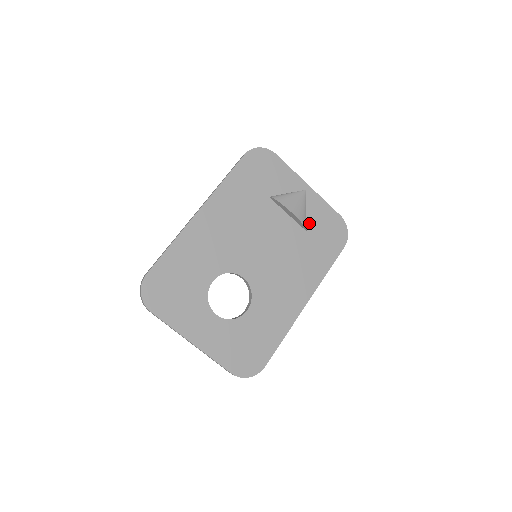
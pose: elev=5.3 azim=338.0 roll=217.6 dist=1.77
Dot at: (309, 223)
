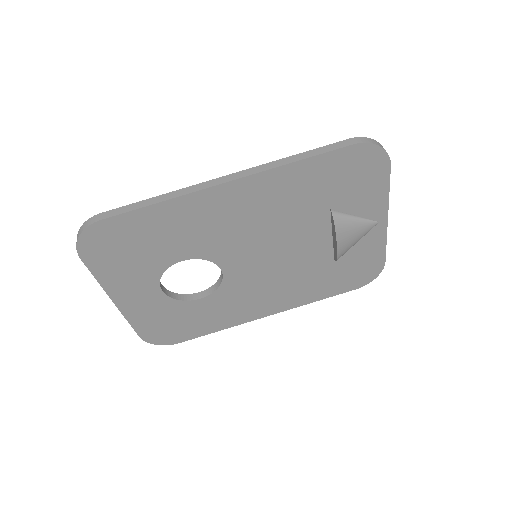
Dot at: (346, 254)
